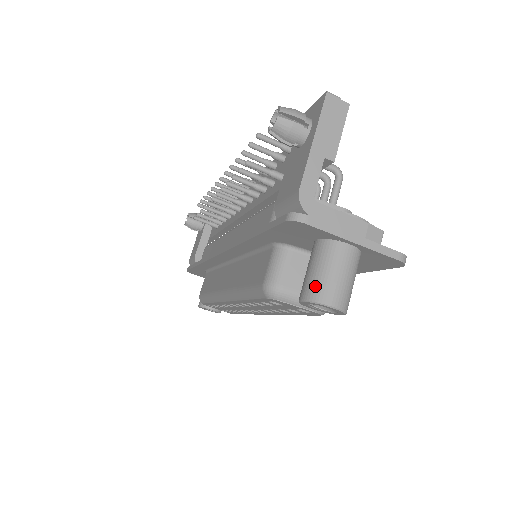
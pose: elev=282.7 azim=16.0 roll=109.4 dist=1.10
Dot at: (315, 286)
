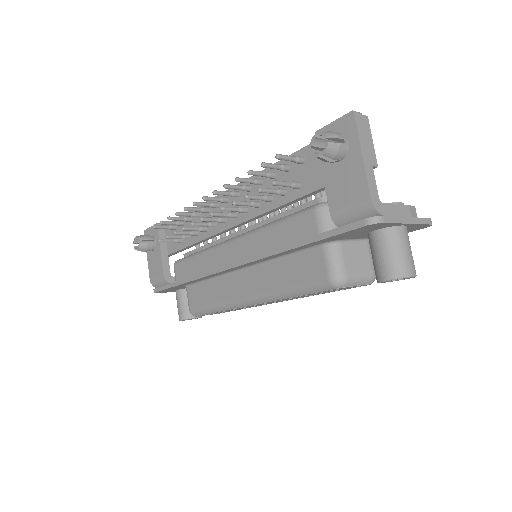
Dot at: (395, 266)
